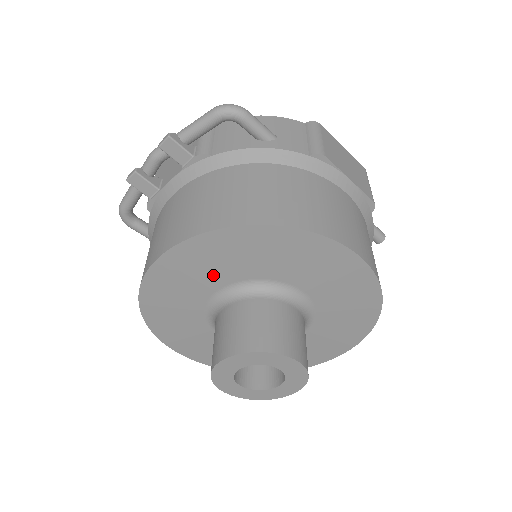
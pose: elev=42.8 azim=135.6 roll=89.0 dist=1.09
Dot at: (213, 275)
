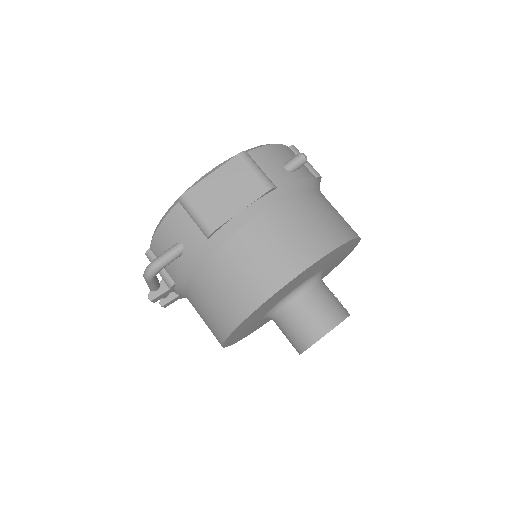
Dot at: (251, 326)
